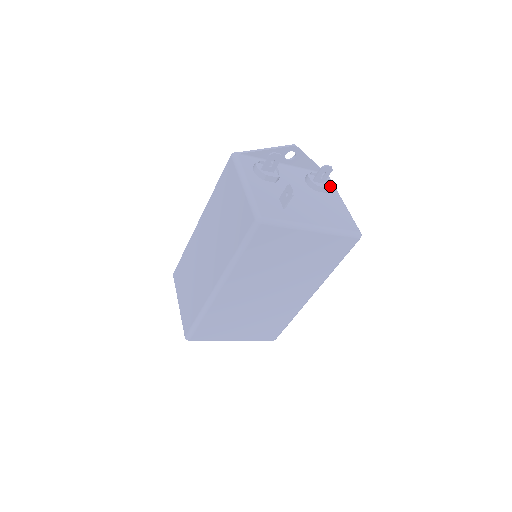
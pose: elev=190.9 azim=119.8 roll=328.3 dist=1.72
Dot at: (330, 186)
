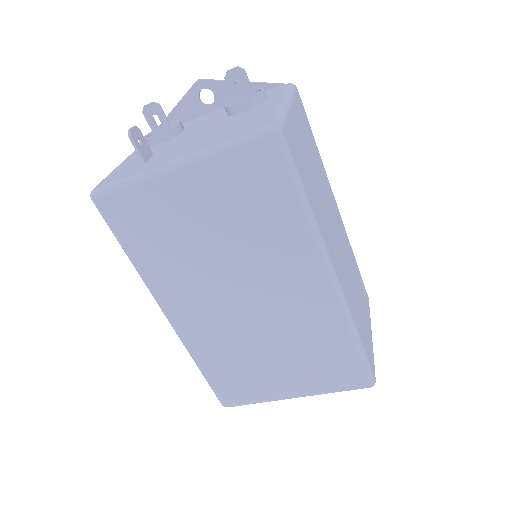
Dot at: (257, 94)
